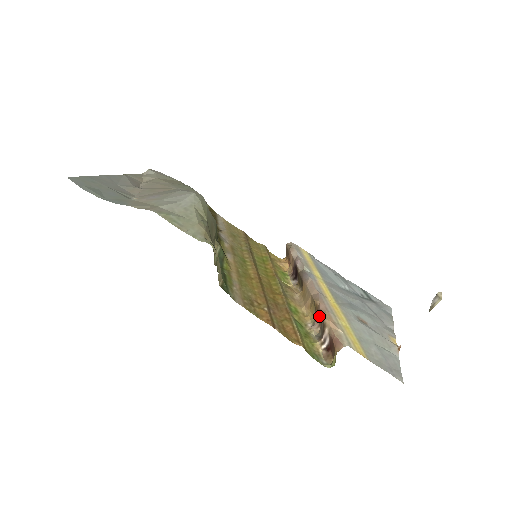
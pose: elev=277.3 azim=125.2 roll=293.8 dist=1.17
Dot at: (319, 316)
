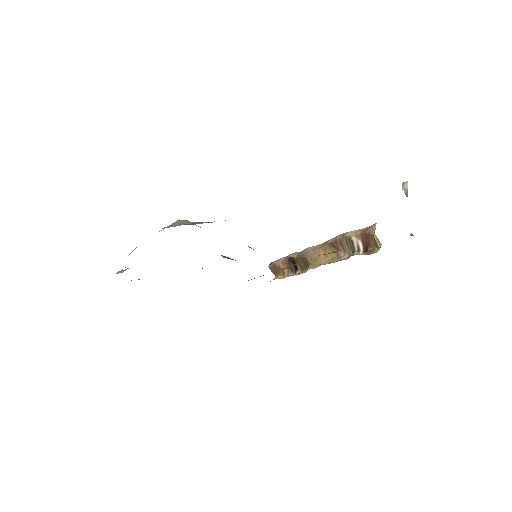
Dot at: (339, 243)
